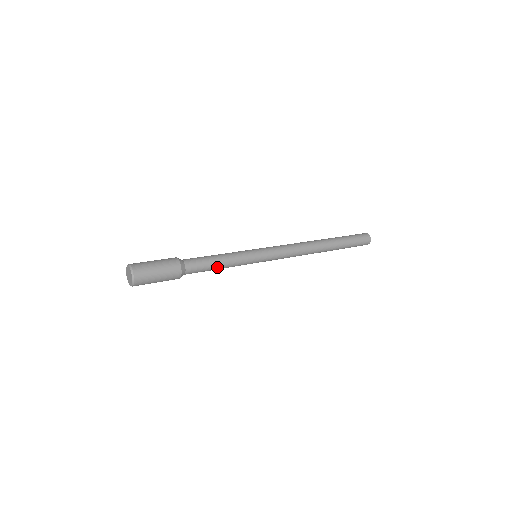
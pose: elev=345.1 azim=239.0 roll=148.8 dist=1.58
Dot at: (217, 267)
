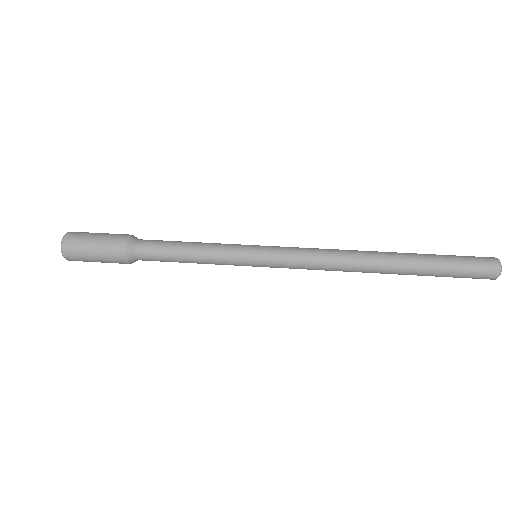
Dot at: (186, 262)
